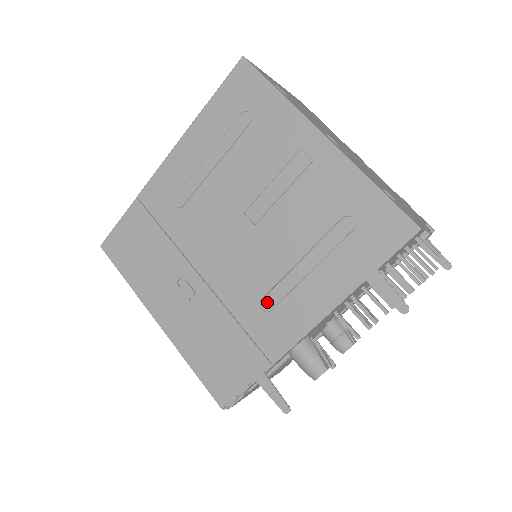
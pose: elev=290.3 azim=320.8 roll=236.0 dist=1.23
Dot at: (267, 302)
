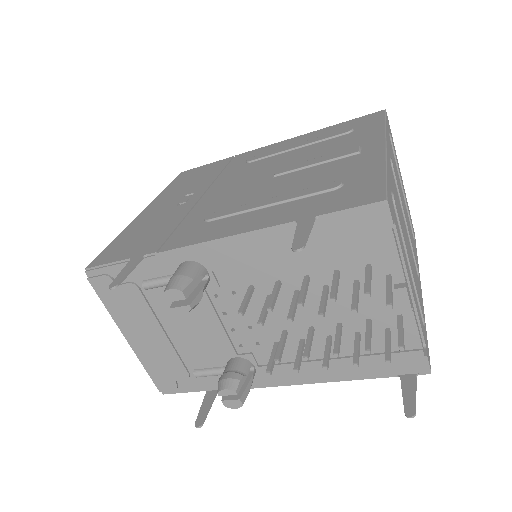
Dot at: (215, 214)
